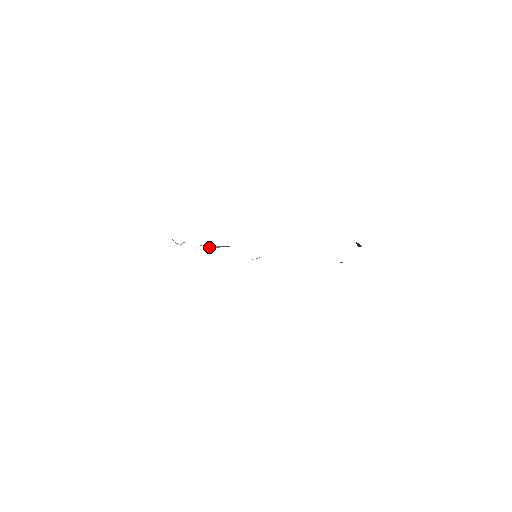
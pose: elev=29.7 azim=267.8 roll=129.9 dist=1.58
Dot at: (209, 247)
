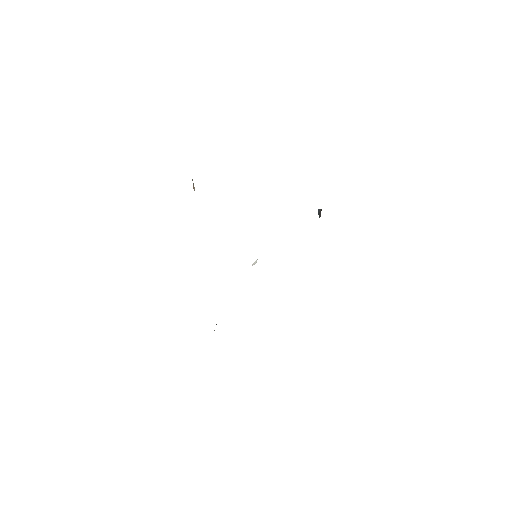
Dot at: occluded
